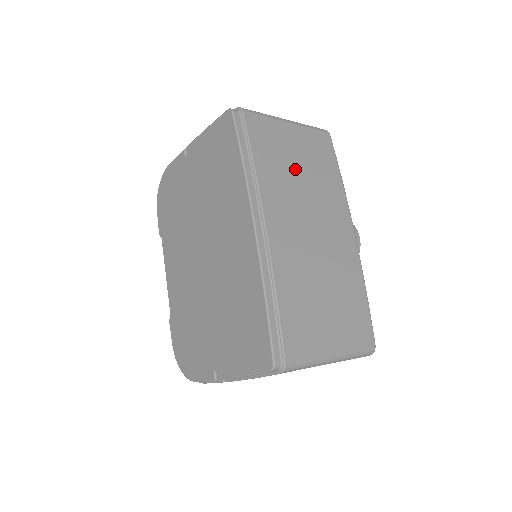
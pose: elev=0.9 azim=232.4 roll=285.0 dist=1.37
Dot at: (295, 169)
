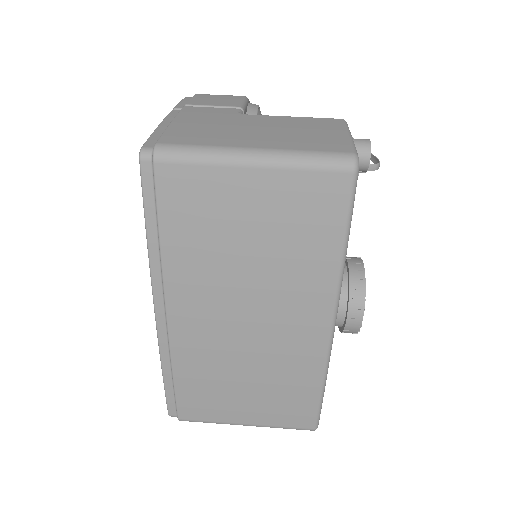
Dot at: (238, 247)
